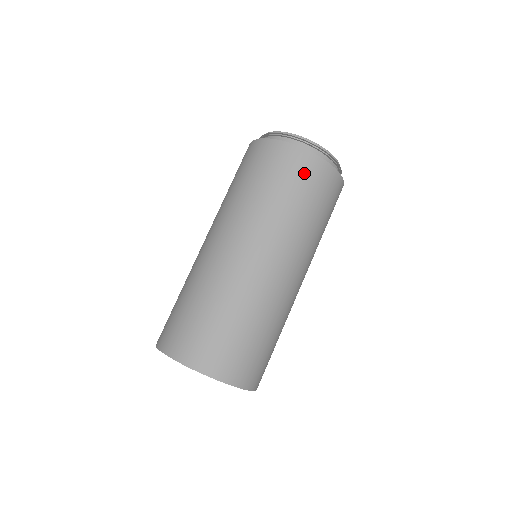
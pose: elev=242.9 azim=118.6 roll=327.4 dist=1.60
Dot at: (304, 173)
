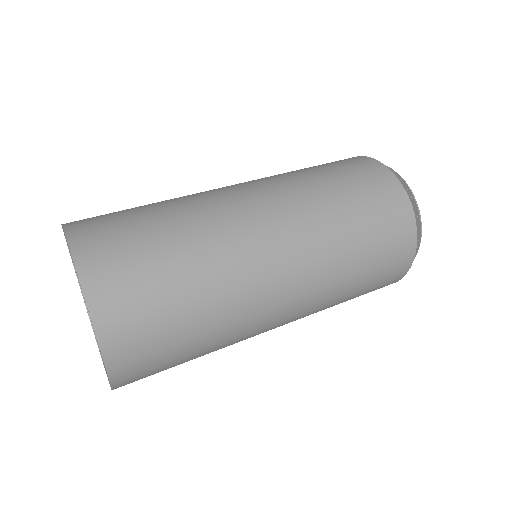
Dot at: (369, 179)
